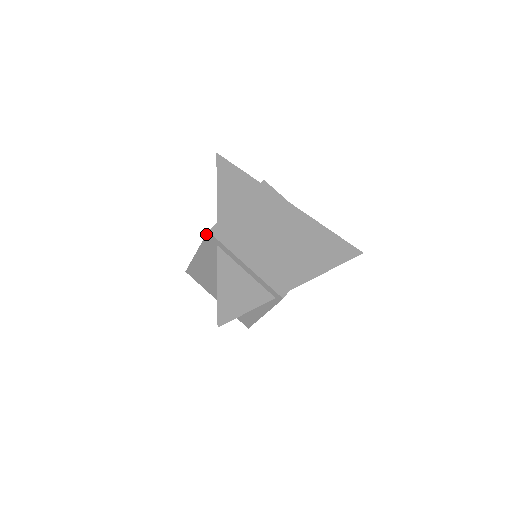
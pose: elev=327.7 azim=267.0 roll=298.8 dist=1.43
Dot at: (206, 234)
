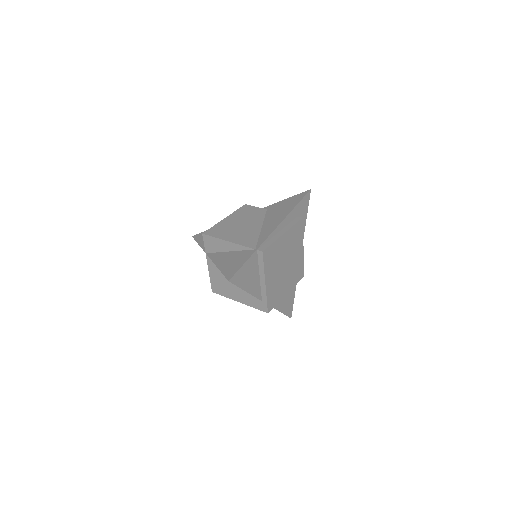
Dot at: occluded
